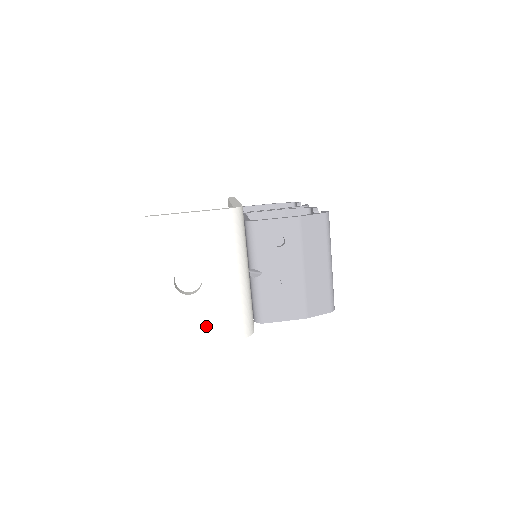
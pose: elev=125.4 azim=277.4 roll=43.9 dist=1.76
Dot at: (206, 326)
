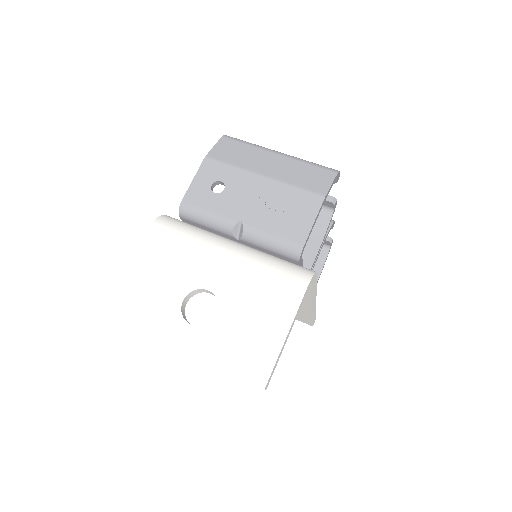
Dot at: (267, 317)
